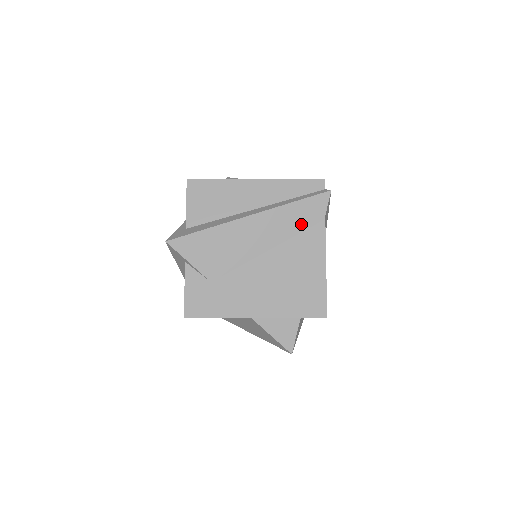
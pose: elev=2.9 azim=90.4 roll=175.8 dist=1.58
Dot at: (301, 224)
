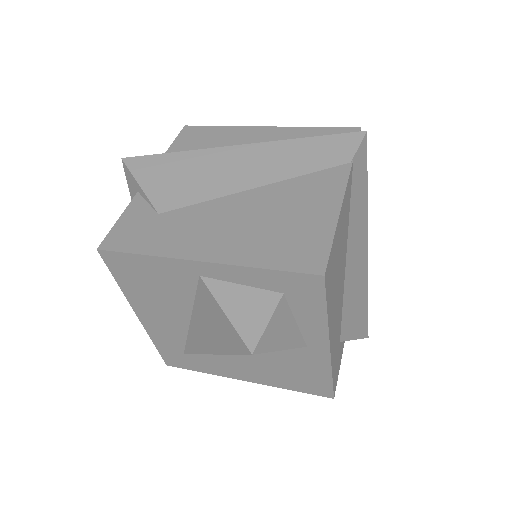
Dot at: (314, 163)
